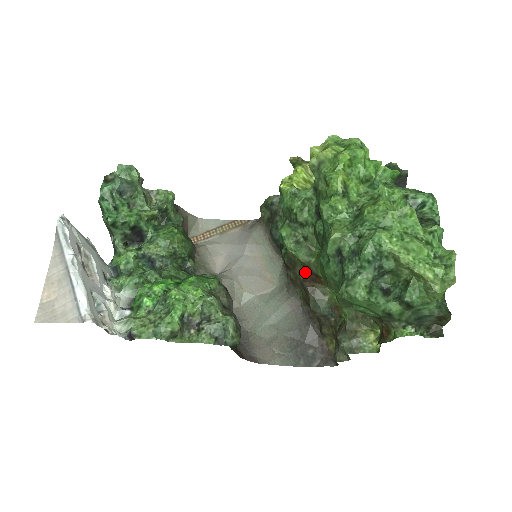
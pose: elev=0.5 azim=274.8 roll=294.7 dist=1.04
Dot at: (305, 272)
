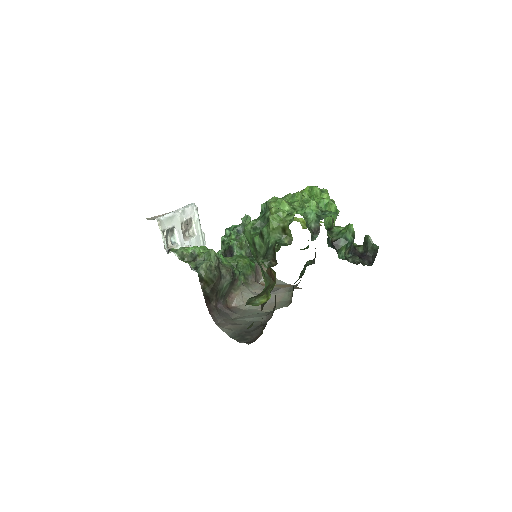
Dot at: (269, 267)
